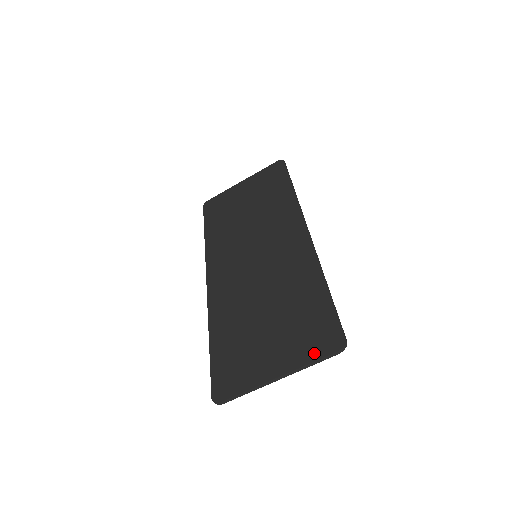
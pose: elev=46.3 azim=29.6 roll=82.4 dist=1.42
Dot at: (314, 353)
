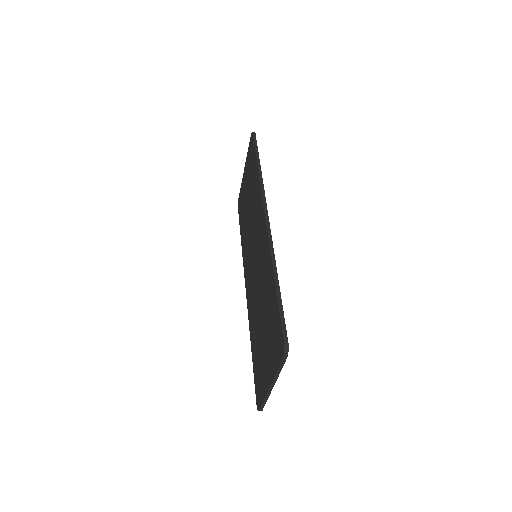
Dot at: (276, 360)
